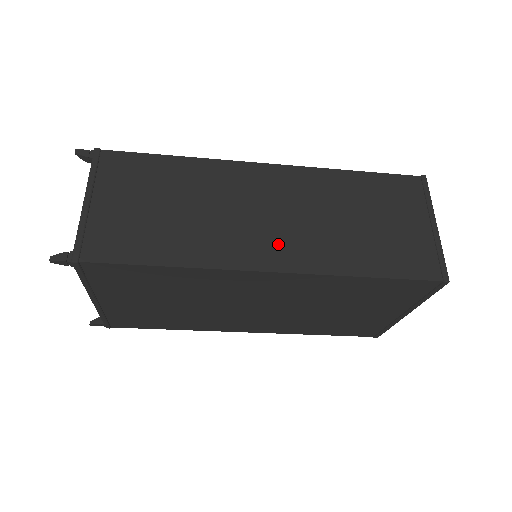
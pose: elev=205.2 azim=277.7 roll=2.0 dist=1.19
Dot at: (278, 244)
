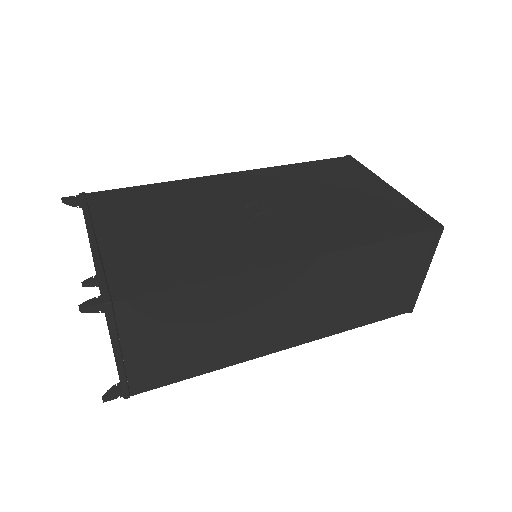
Dot at: (295, 329)
